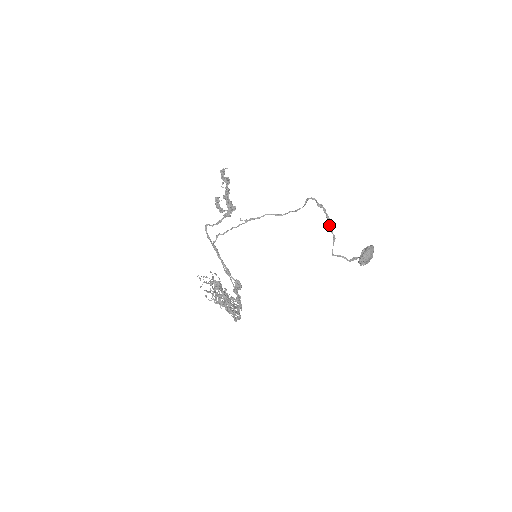
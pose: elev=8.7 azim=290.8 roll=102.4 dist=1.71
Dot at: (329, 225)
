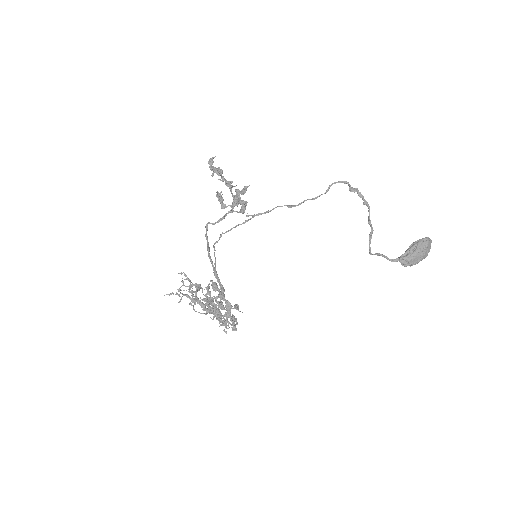
Dot at: occluded
